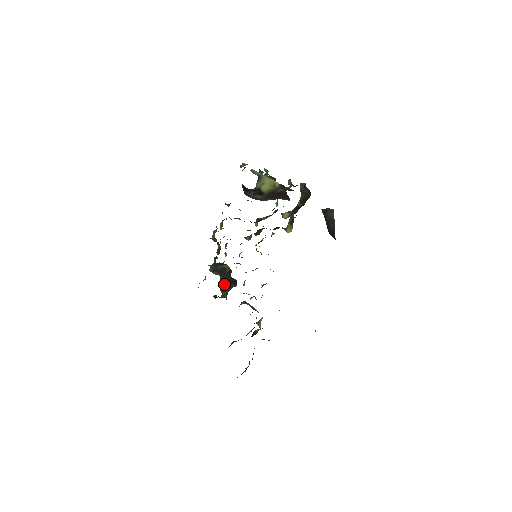
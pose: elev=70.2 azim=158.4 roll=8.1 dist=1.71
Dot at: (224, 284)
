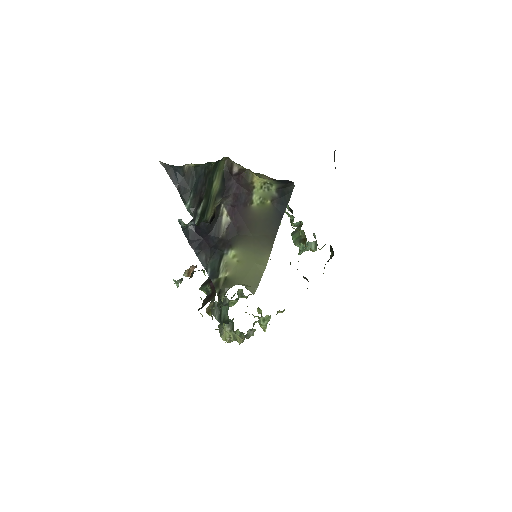
Dot at: (207, 301)
